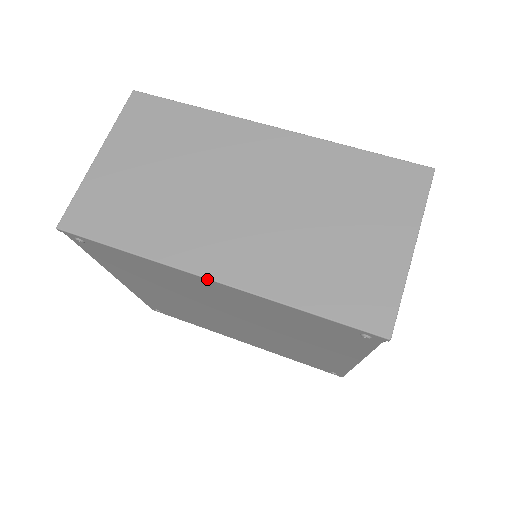
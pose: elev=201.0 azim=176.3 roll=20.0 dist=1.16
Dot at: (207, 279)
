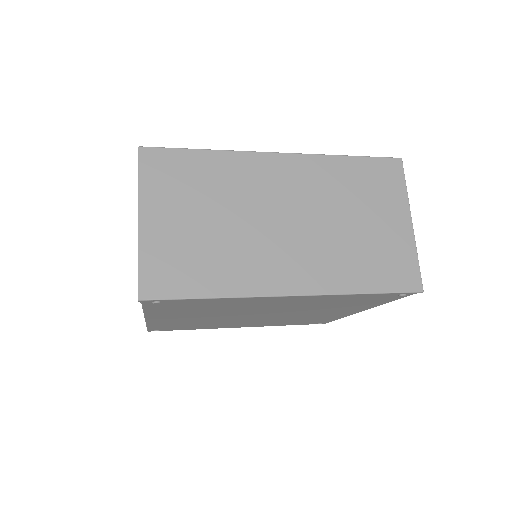
Dot at: (287, 296)
